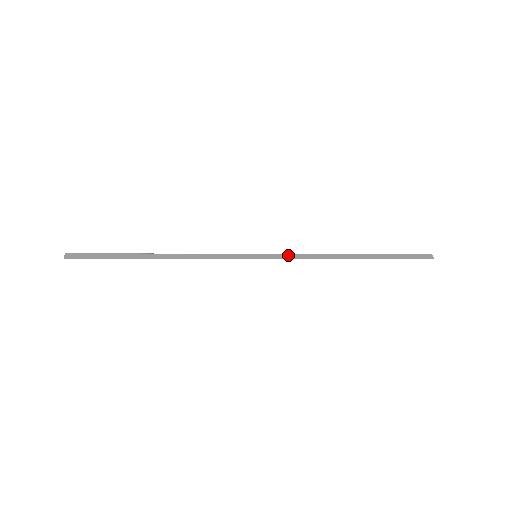
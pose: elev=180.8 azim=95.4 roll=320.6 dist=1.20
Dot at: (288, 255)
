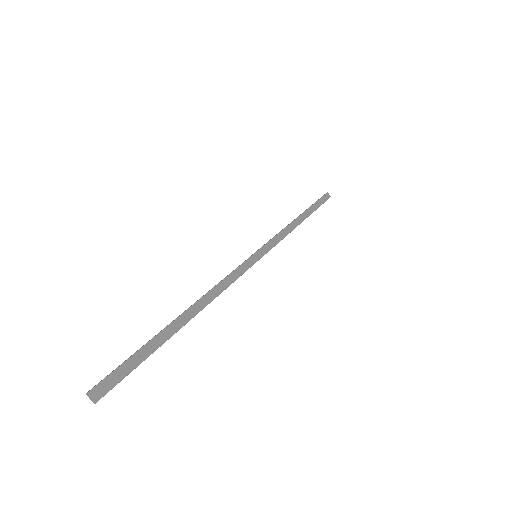
Dot at: (273, 241)
